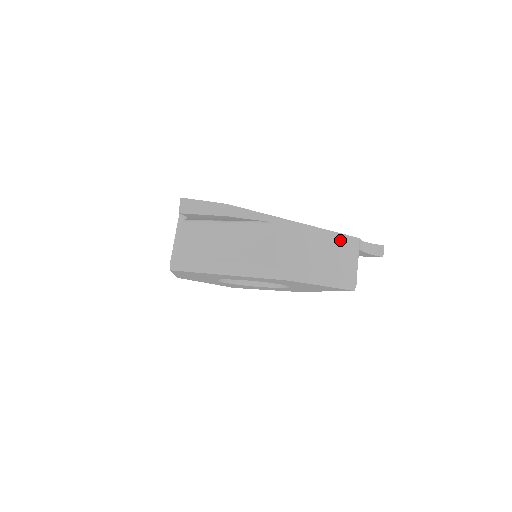
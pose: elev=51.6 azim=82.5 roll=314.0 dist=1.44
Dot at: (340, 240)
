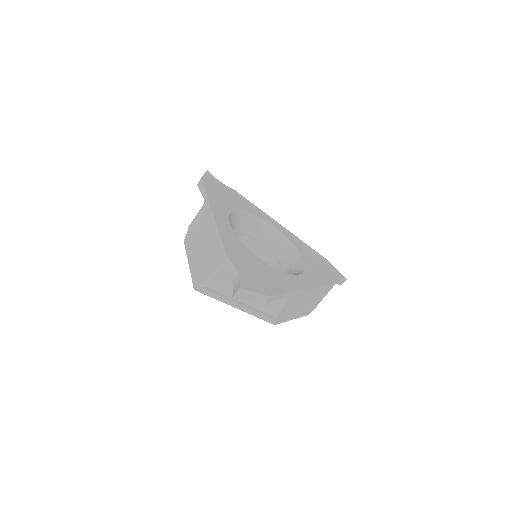
Dot at: (323, 289)
